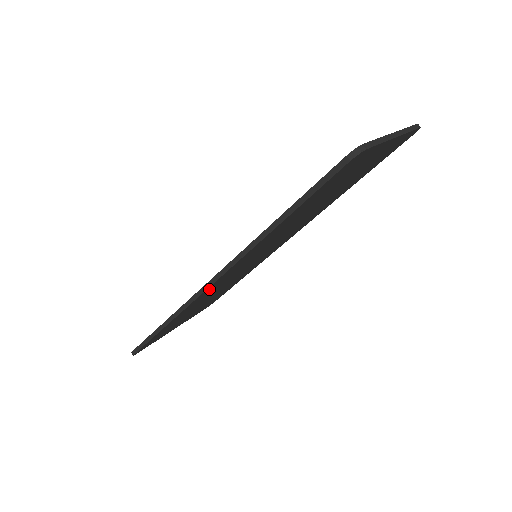
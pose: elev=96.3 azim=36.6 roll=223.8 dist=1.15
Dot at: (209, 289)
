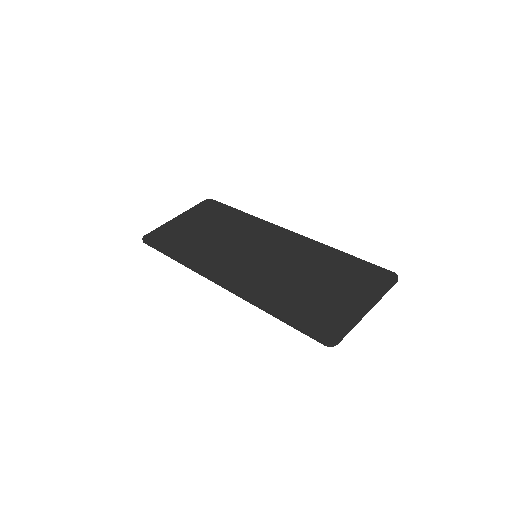
Dot at: (215, 275)
